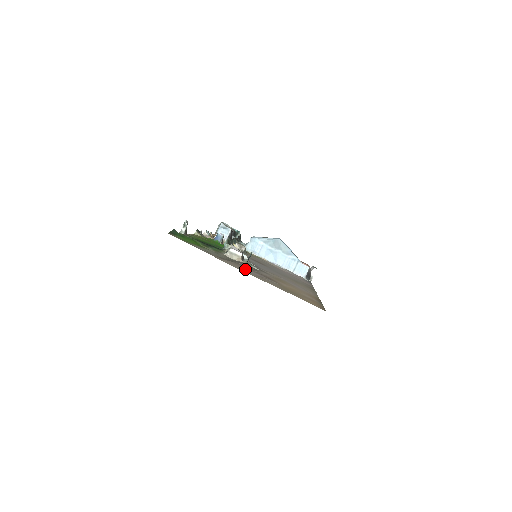
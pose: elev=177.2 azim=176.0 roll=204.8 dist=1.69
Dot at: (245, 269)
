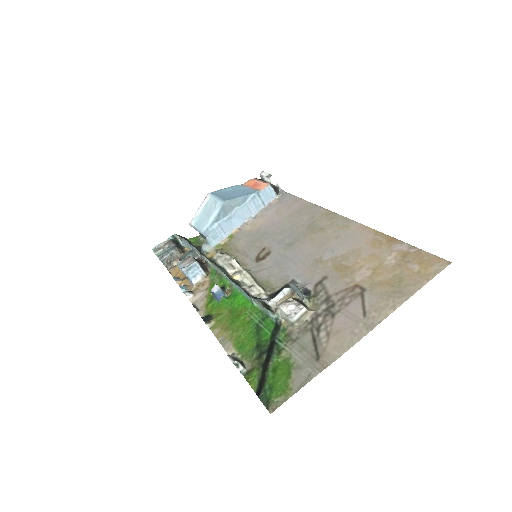
Dot at: (343, 324)
